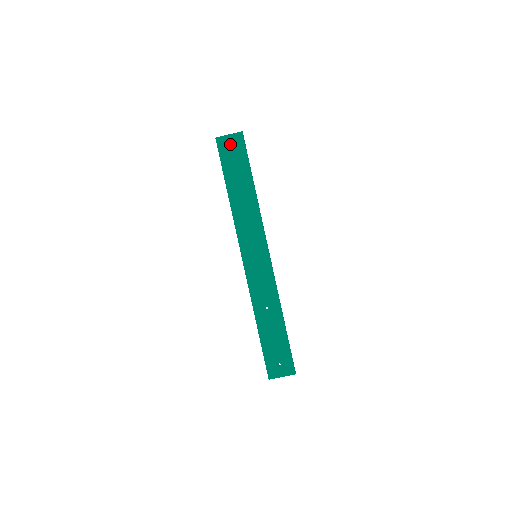
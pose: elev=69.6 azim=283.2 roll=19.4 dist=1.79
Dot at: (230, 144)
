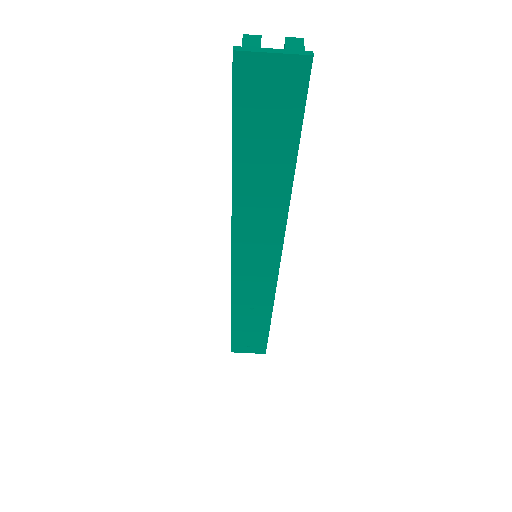
Dot at: (269, 78)
